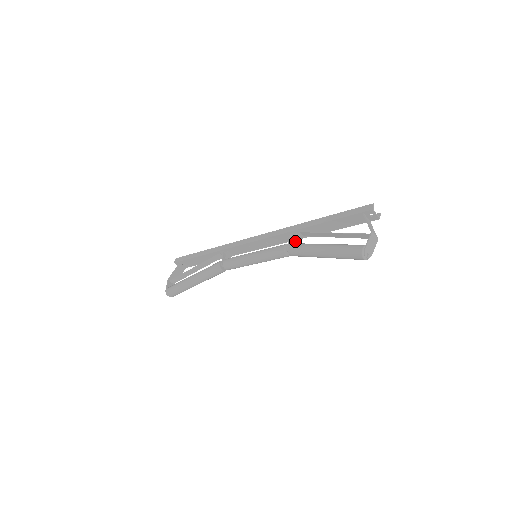
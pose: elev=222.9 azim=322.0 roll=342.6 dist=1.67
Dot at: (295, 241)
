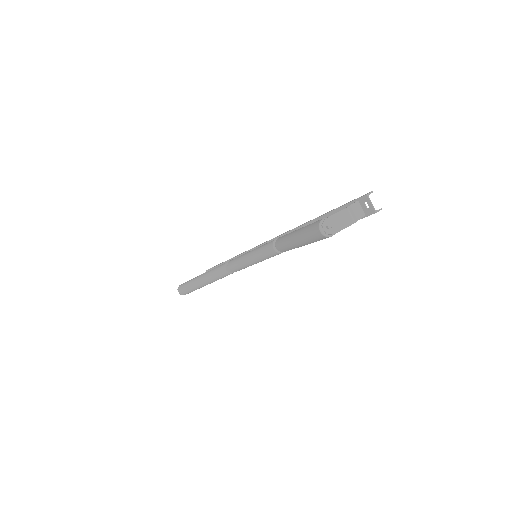
Dot at: occluded
